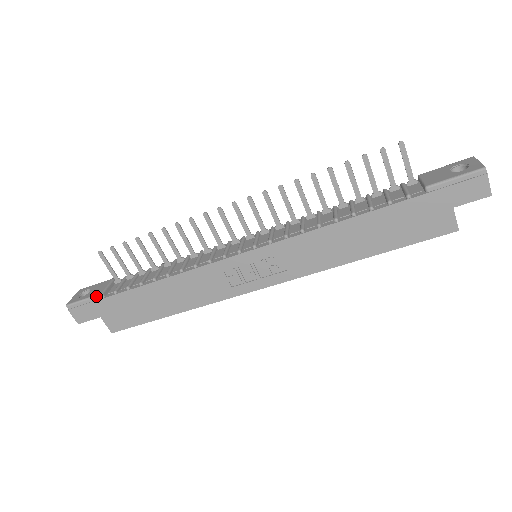
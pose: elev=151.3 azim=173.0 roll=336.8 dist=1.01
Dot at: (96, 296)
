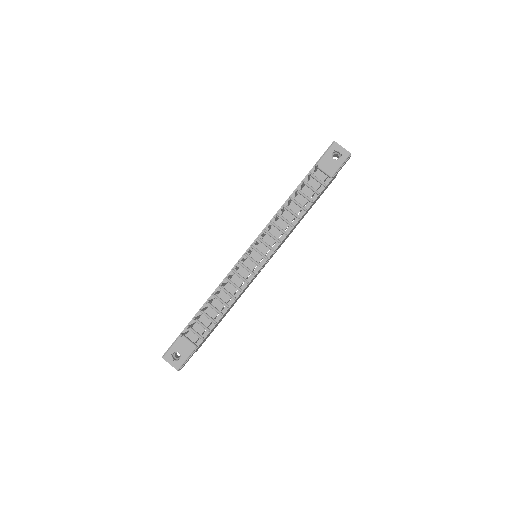
Dot at: (194, 351)
